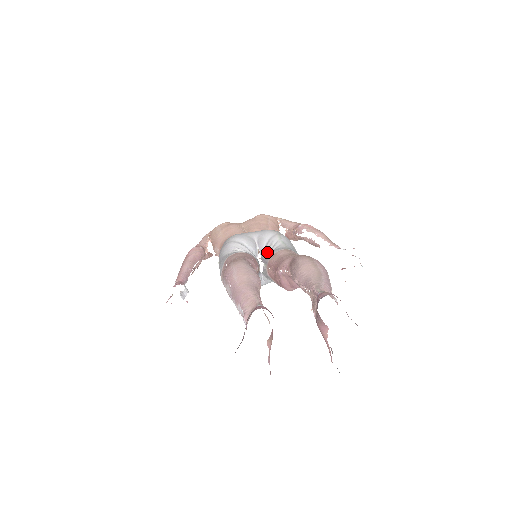
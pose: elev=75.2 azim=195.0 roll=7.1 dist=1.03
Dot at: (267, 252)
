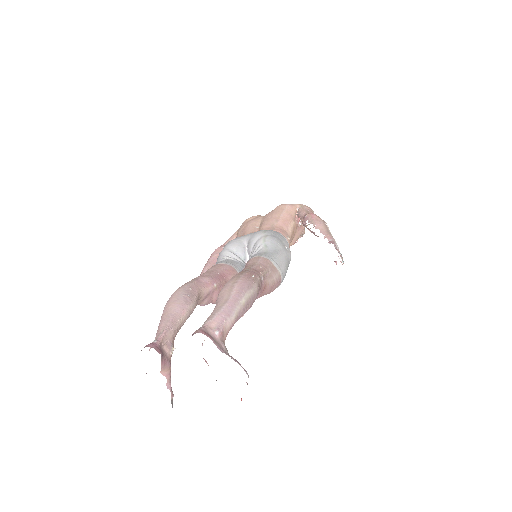
Dot at: (250, 257)
